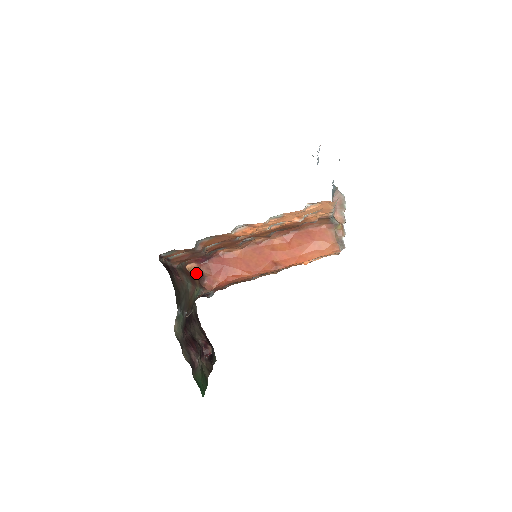
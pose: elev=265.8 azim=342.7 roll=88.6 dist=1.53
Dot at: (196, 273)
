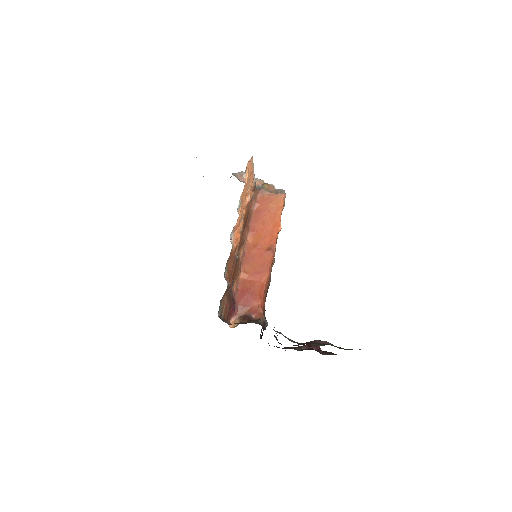
Dot at: (241, 321)
